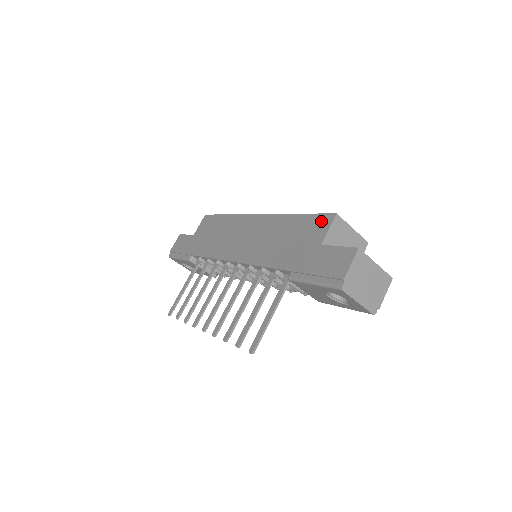
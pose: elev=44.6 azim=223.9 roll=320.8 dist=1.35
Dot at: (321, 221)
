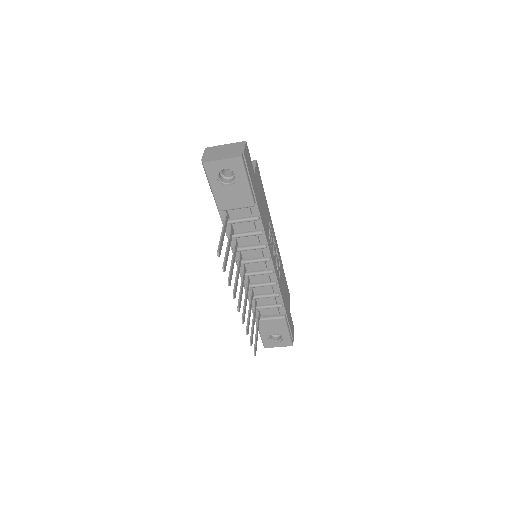
Dot at: occluded
